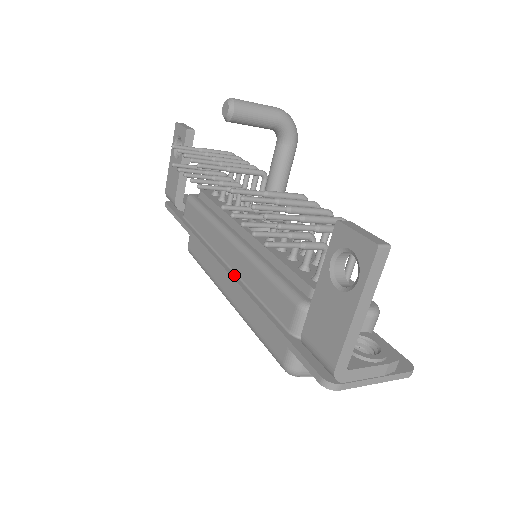
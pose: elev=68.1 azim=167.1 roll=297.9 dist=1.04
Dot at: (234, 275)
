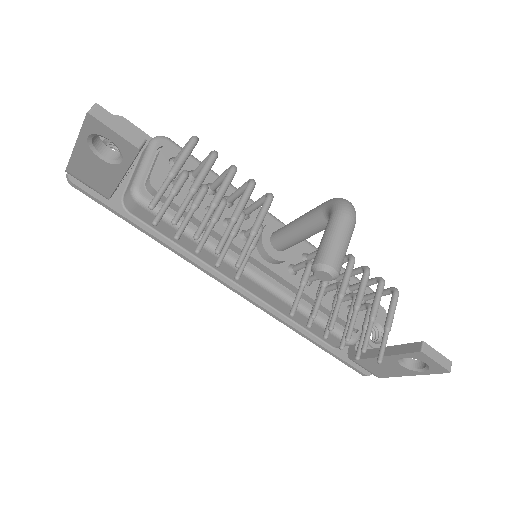
Dot at: (261, 303)
